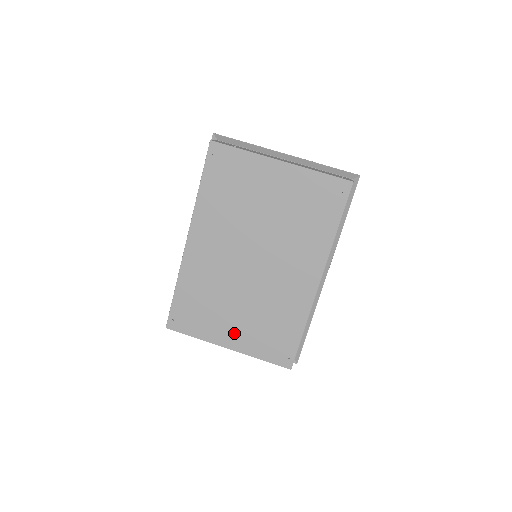
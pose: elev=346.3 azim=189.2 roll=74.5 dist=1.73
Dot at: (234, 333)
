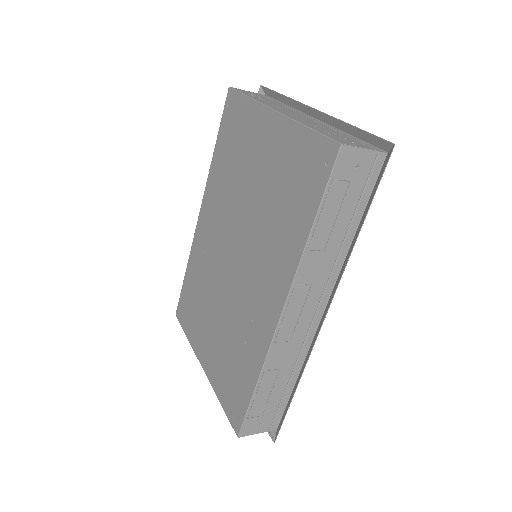
Dot at: (208, 349)
